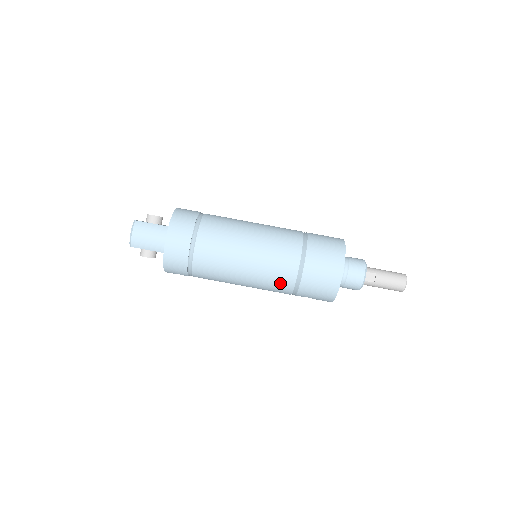
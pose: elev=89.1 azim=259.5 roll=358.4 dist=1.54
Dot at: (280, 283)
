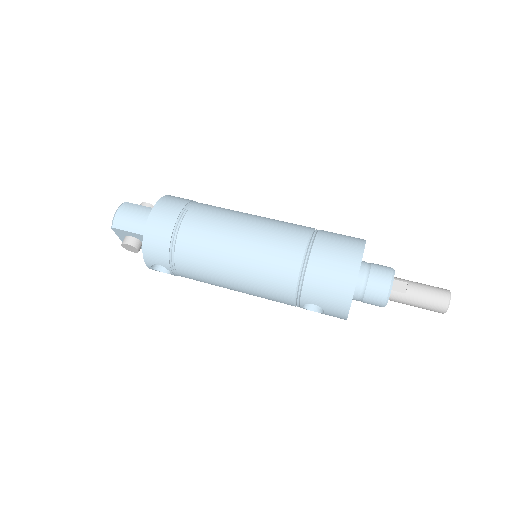
Dot at: (279, 274)
